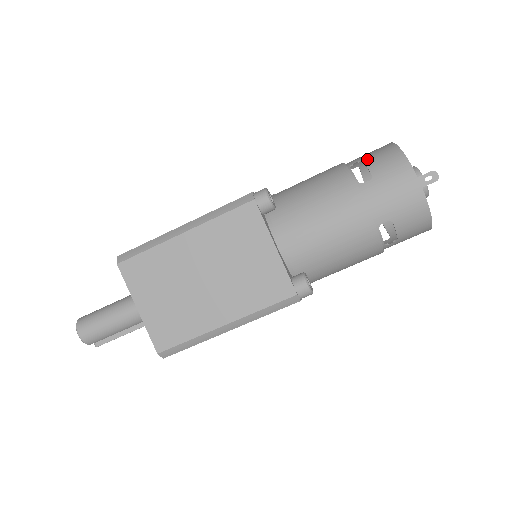
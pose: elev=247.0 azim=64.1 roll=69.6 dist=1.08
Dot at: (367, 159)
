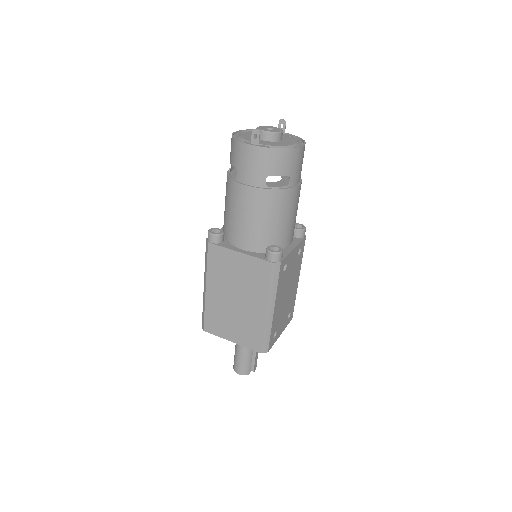
Dot at: (230, 159)
